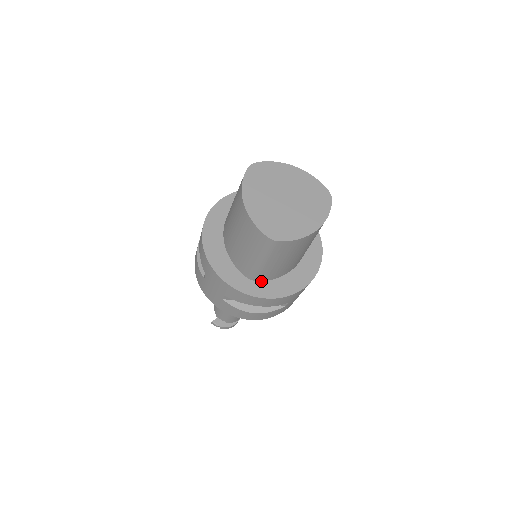
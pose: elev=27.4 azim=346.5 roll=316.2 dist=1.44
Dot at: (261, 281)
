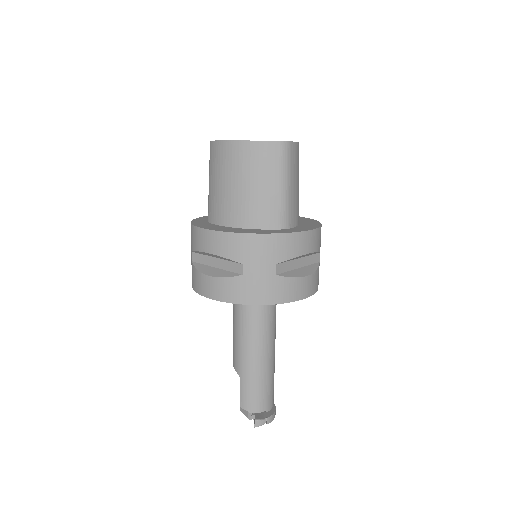
Dot at: (292, 228)
